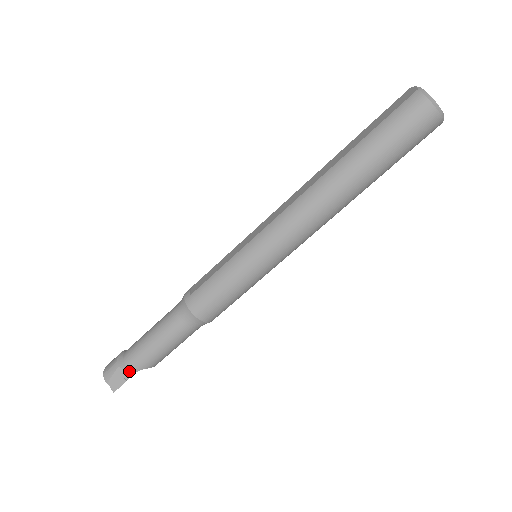
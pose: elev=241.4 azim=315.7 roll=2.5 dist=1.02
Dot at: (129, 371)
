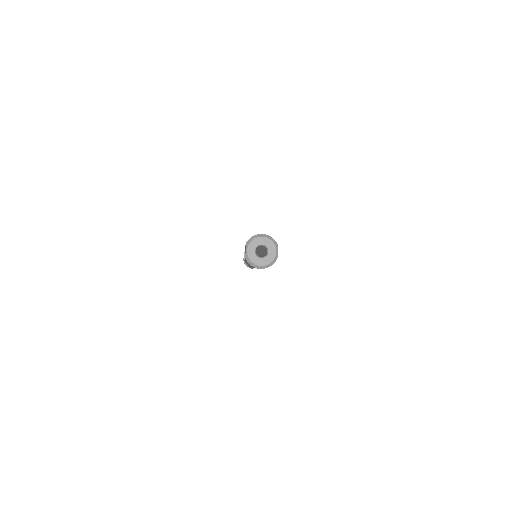
Dot at: occluded
